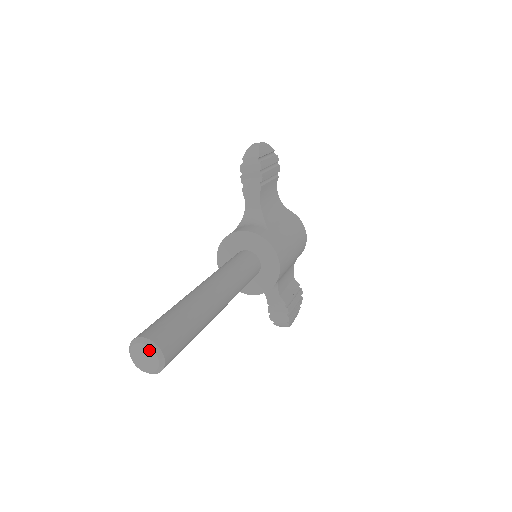
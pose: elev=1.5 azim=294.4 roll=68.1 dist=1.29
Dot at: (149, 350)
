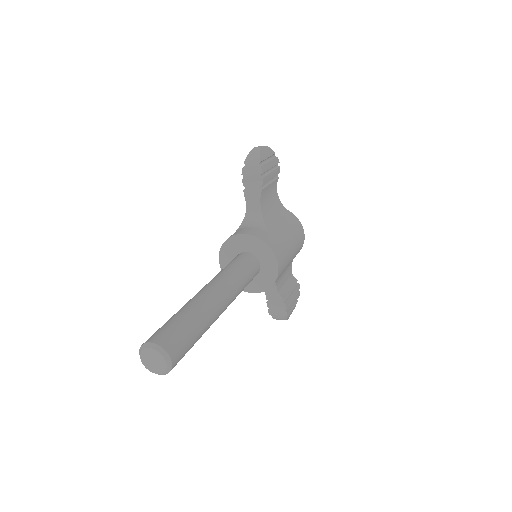
Dot at: (158, 354)
